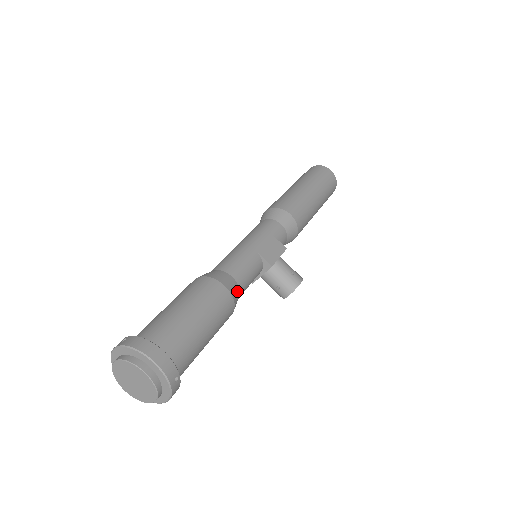
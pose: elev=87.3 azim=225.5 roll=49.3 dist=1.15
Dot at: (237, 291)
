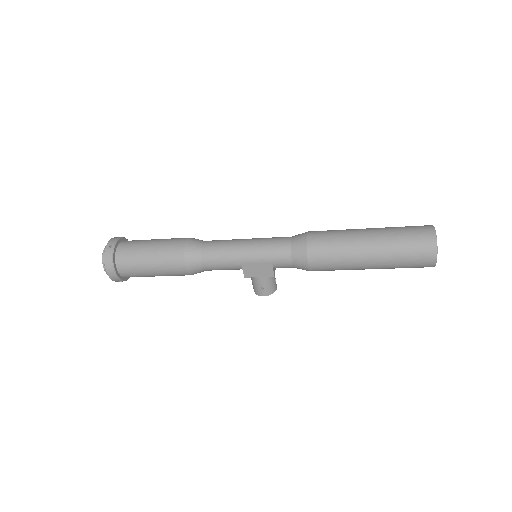
Dot at: (200, 271)
